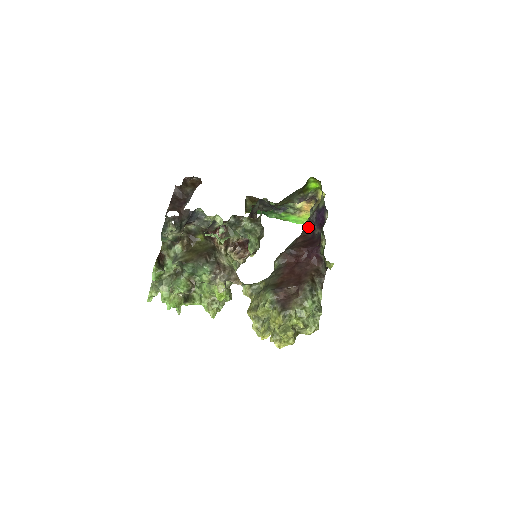
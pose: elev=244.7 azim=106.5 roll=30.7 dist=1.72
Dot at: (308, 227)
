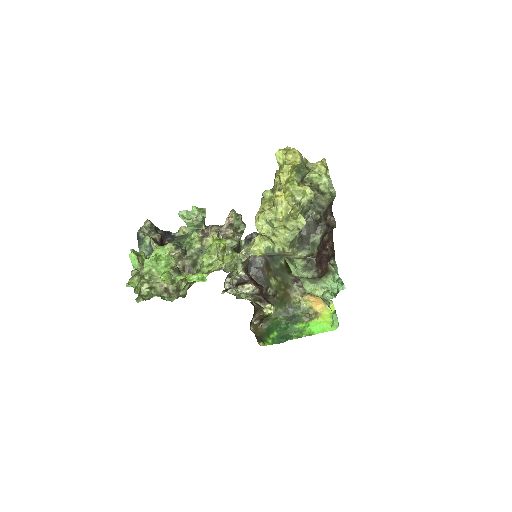
Dot at: occluded
